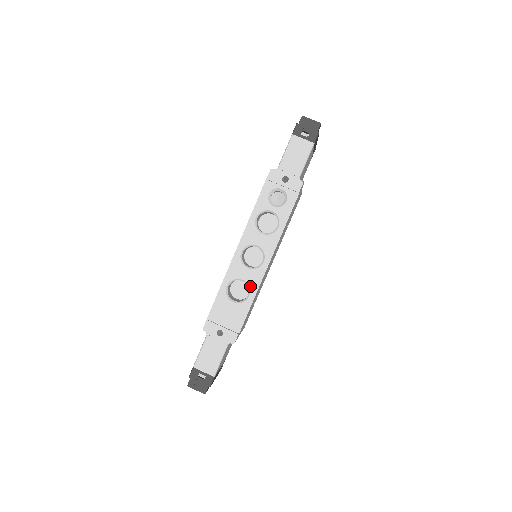
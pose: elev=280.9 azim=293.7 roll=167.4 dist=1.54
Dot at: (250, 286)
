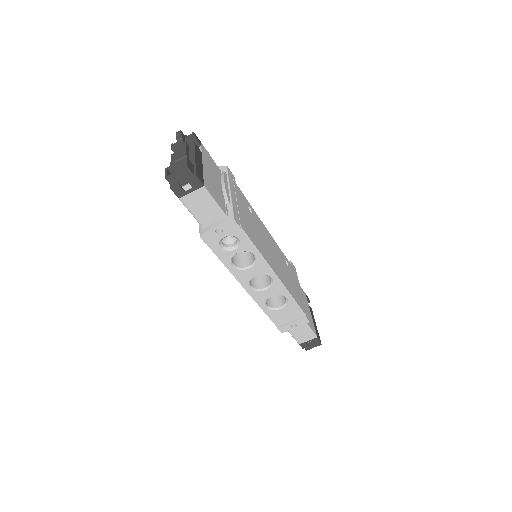
Dot at: occluded
